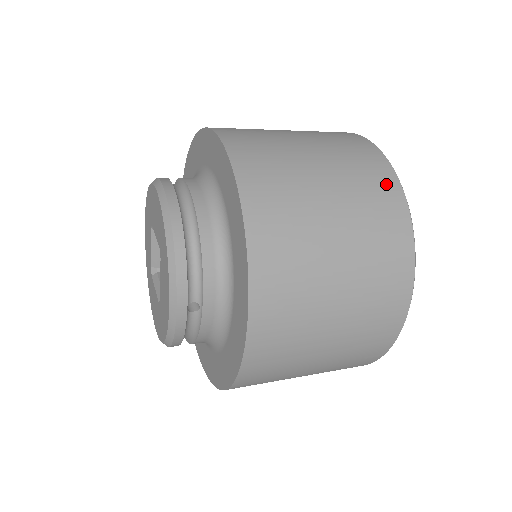
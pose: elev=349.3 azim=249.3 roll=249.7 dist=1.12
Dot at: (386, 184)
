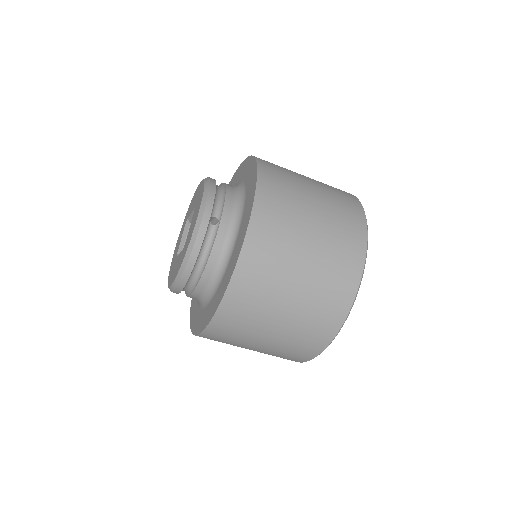
Dot at: occluded
